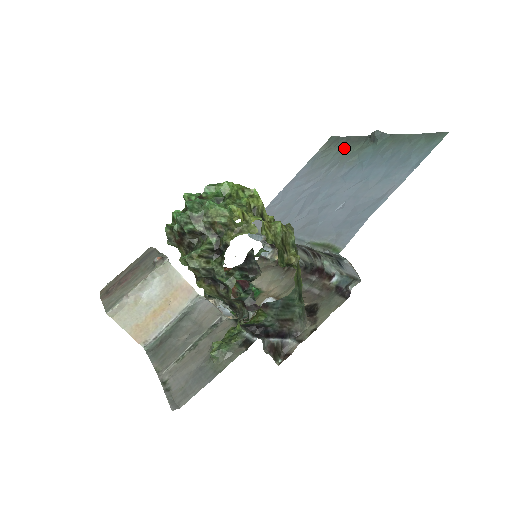
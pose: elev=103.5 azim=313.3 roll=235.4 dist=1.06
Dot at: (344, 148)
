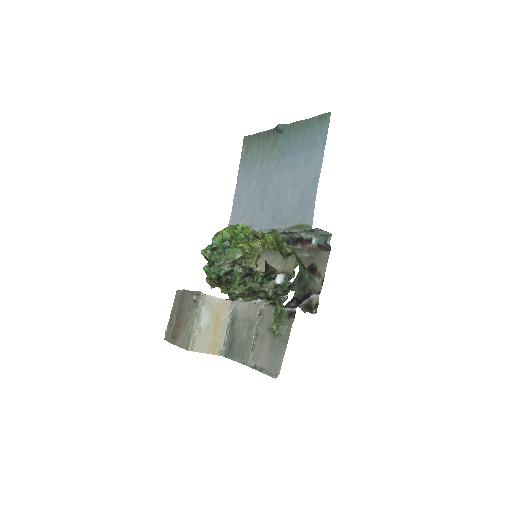
Dot at: (261, 145)
